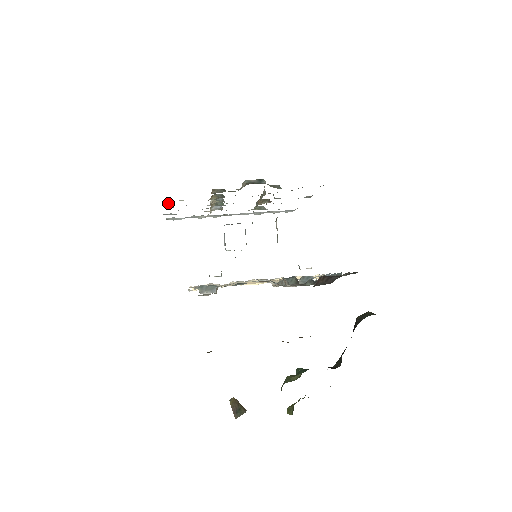
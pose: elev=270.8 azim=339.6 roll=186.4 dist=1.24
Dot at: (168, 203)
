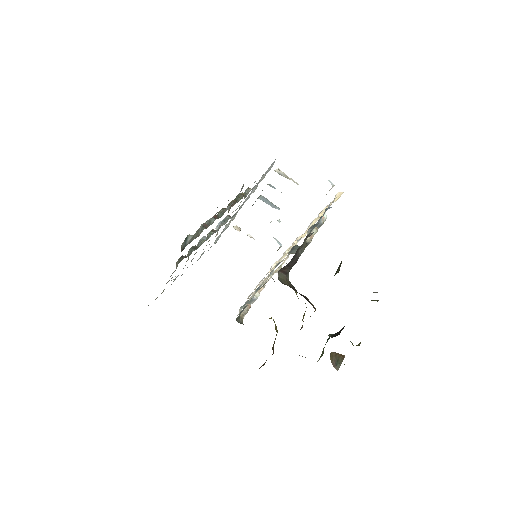
Dot at: (176, 277)
